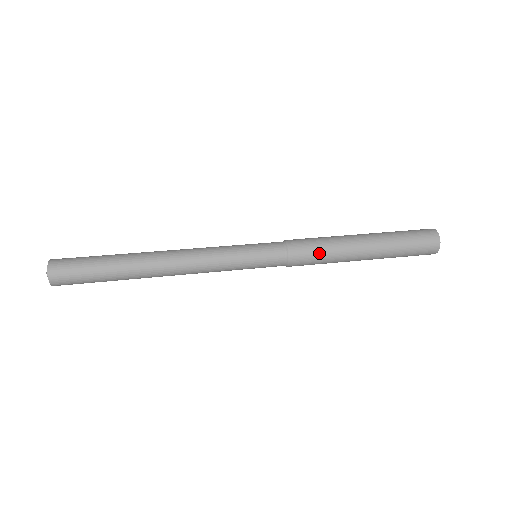
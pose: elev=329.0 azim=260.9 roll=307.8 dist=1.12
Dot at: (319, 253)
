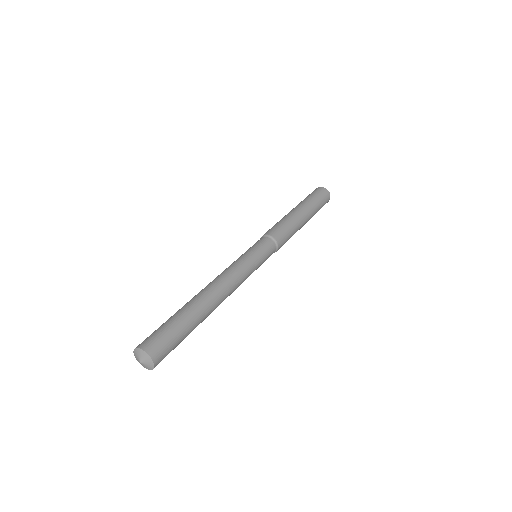
Dot at: occluded
